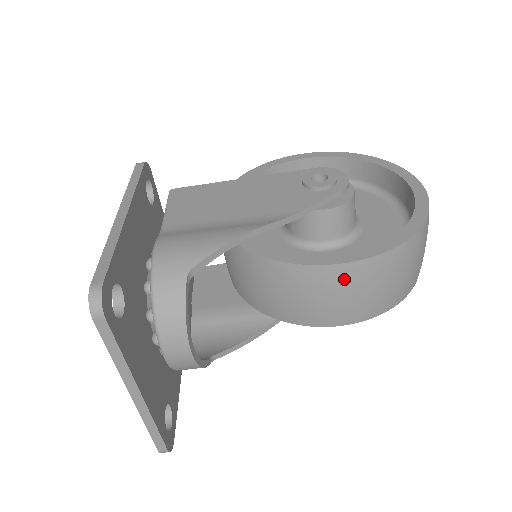
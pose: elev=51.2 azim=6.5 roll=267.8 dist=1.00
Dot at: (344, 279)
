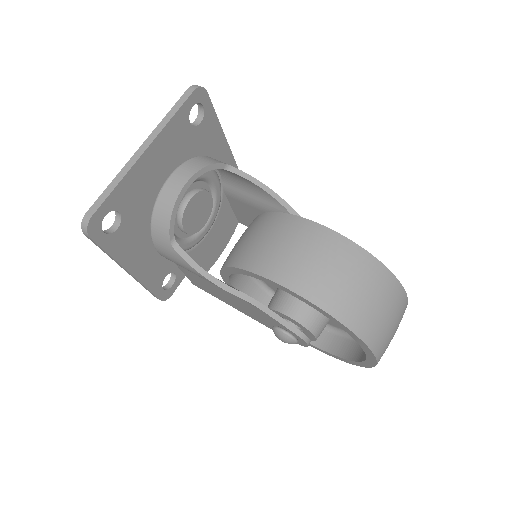
Dot at: (314, 237)
